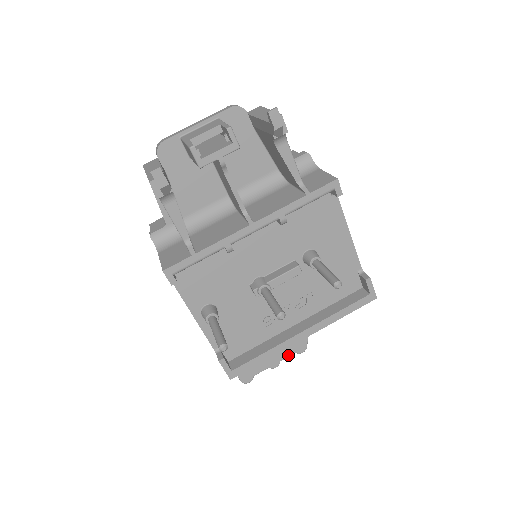
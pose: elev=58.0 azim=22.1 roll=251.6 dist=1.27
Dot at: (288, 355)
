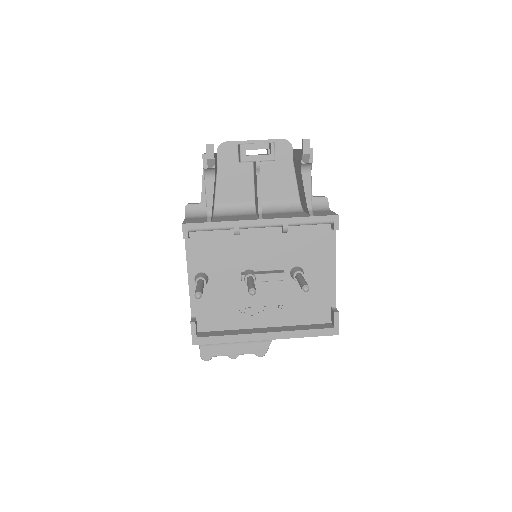
Dot at: (248, 352)
